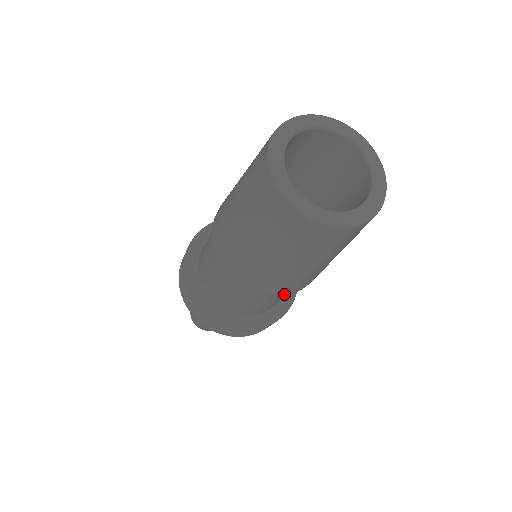
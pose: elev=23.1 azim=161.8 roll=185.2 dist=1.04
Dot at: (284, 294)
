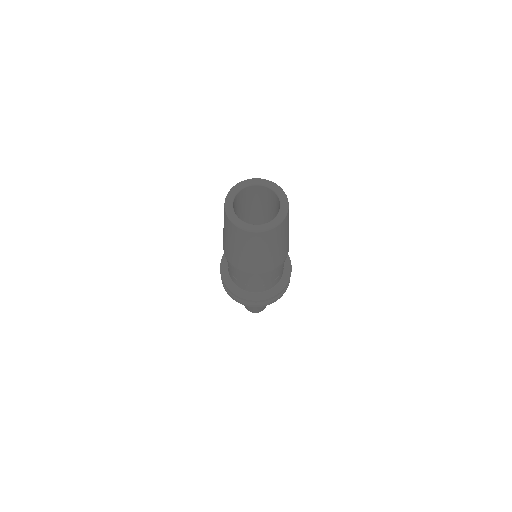
Dot at: (261, 274)
